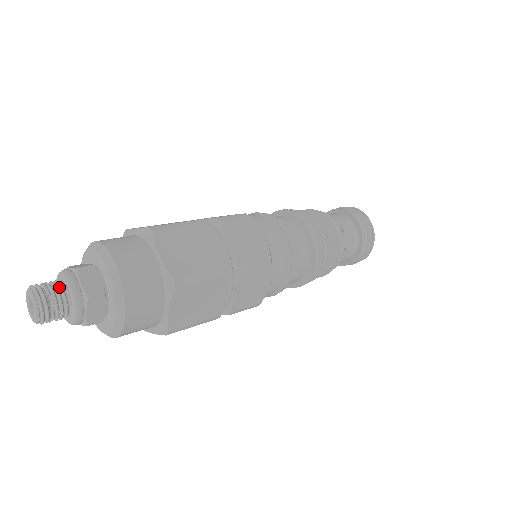
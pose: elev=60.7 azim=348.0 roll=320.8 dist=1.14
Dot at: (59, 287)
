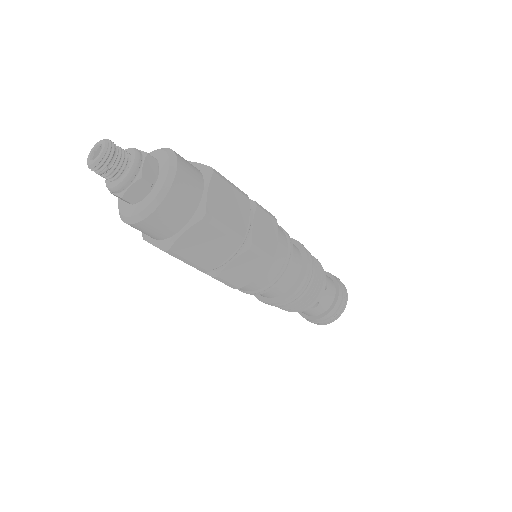
Dot at: occluded
